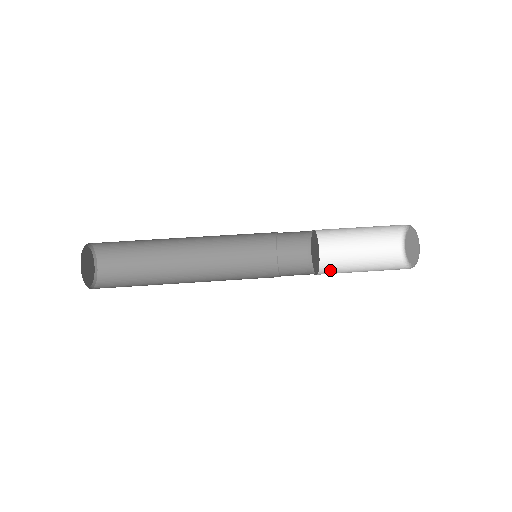
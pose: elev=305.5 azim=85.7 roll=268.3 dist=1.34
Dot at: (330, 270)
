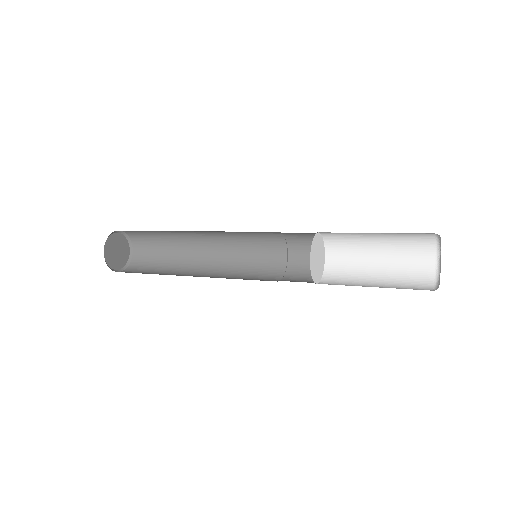
Dot at: occluded
